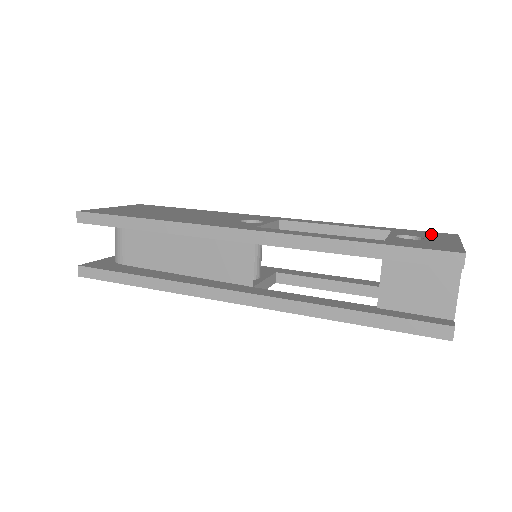
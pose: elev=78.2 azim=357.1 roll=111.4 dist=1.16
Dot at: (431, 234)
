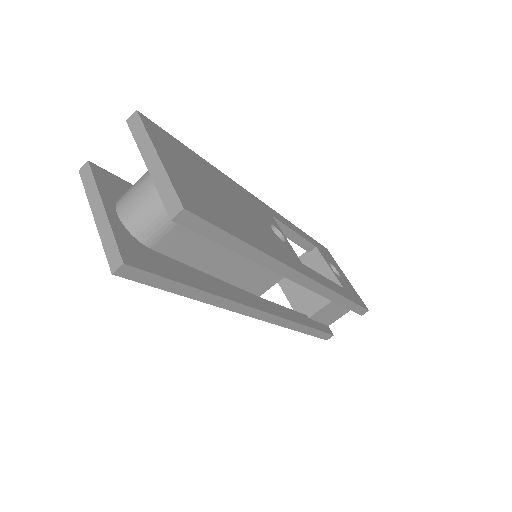
Dot at: occluded
